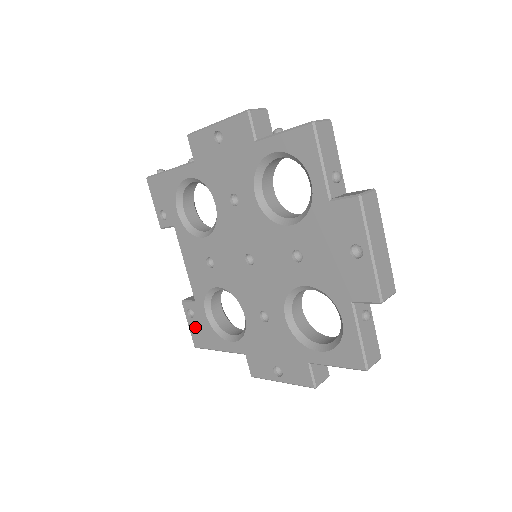
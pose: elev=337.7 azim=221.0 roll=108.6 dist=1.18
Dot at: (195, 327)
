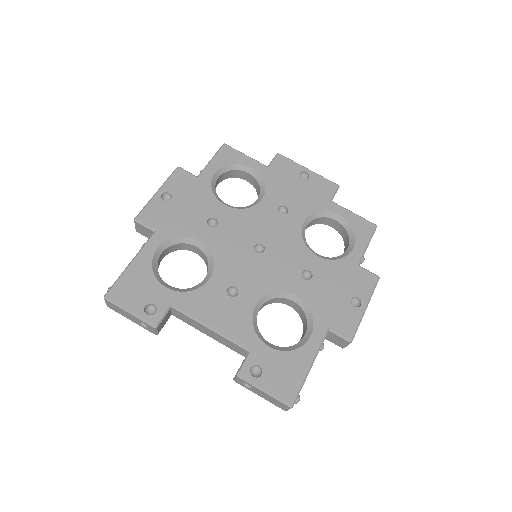
Dot at: (273, 379)
